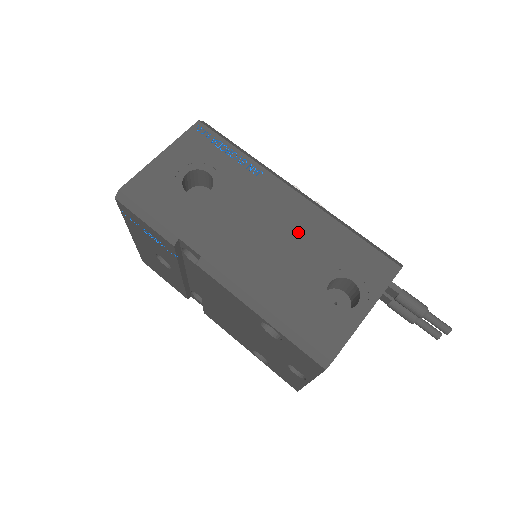
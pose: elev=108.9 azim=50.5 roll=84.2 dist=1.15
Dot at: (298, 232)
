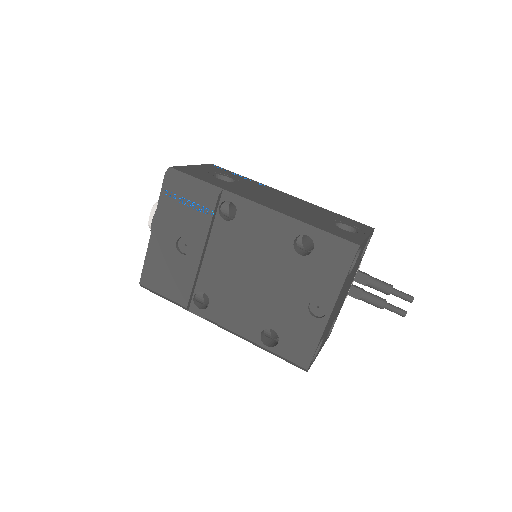
Dot at: (302, 205)
